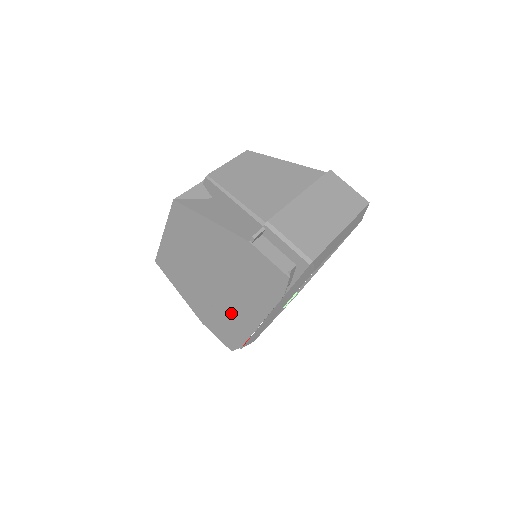
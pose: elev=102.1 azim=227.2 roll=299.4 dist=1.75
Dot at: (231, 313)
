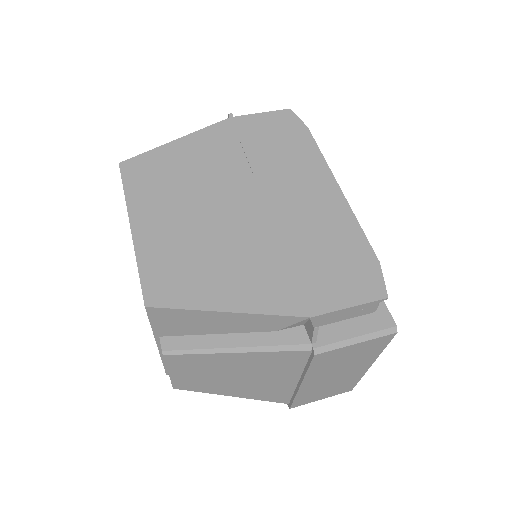
Dot at: (309, 223)
